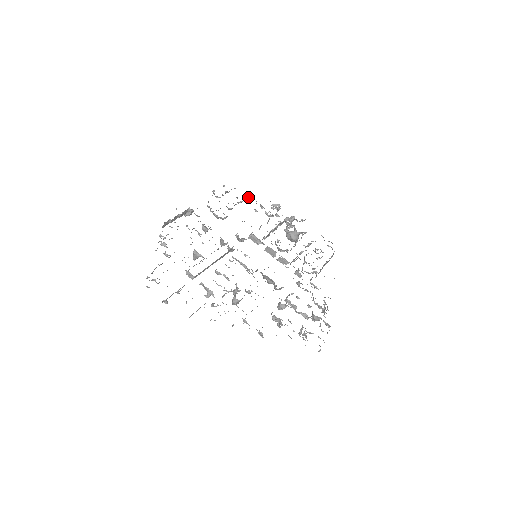
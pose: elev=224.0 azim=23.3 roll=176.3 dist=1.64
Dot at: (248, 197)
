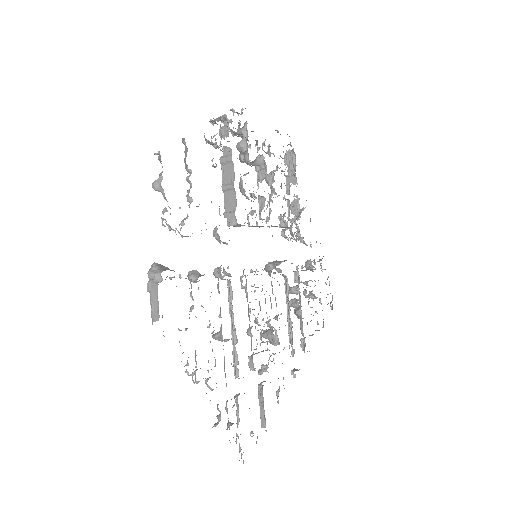
Dot at: occluded
